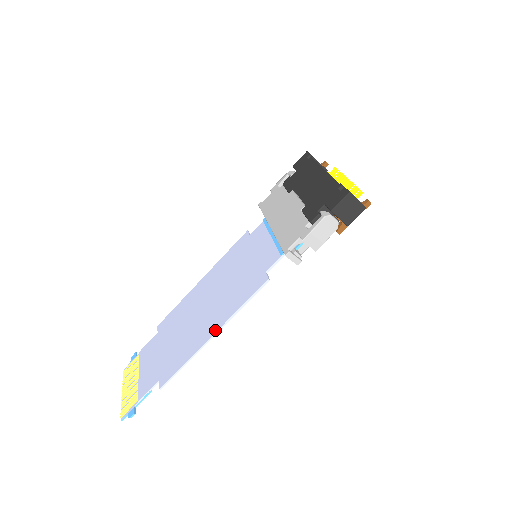
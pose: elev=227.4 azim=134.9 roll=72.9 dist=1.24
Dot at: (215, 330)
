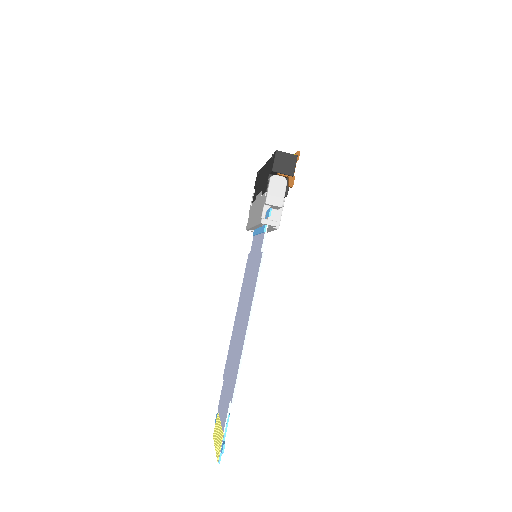
Dot at: (247, 321)
